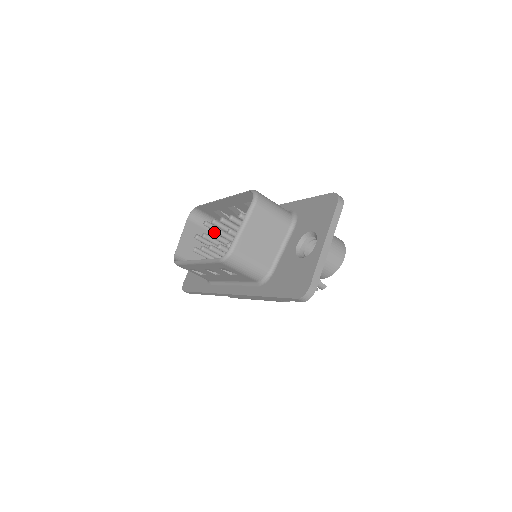
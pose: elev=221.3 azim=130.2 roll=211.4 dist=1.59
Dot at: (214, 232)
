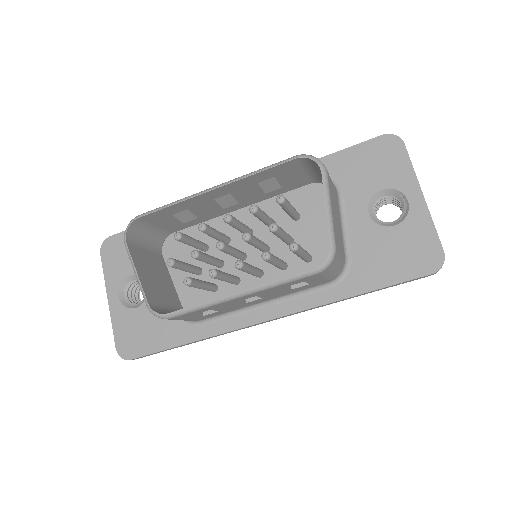
Dot at: (222, 241)
